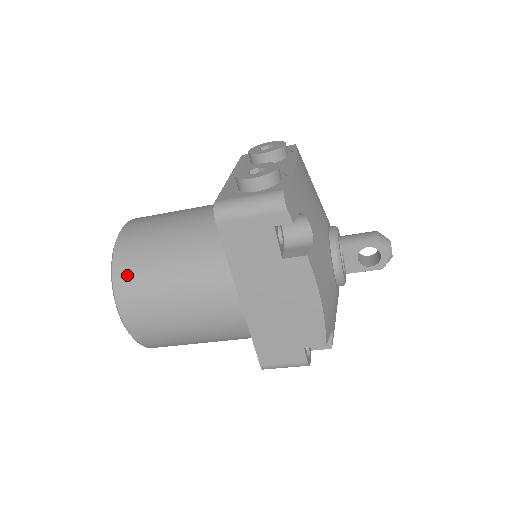
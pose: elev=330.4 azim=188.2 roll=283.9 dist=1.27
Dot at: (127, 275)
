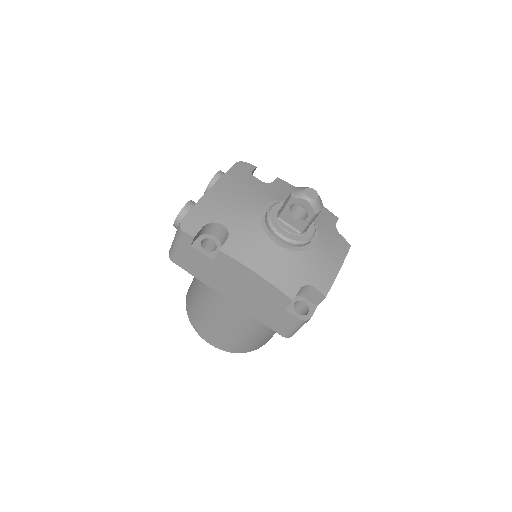
Dot at: (191, 314)
